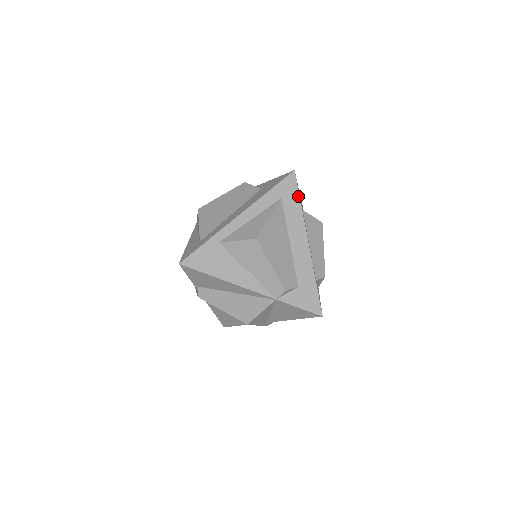
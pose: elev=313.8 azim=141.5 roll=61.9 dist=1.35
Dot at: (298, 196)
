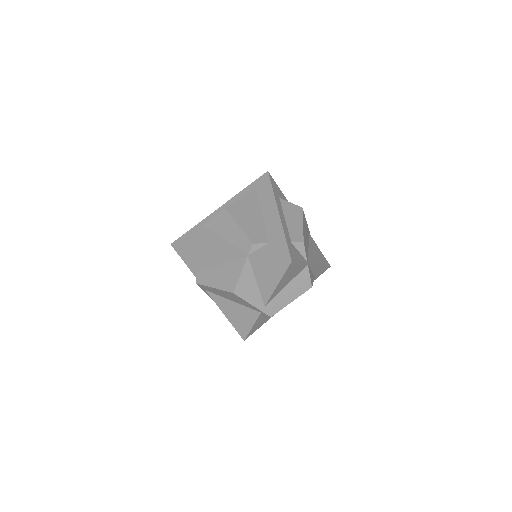
Dot at: (270, 185)
